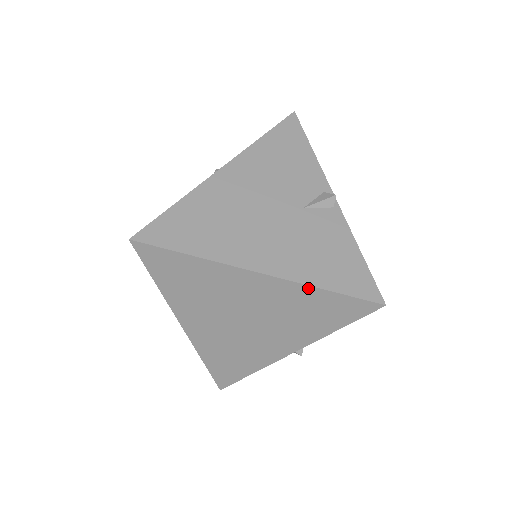
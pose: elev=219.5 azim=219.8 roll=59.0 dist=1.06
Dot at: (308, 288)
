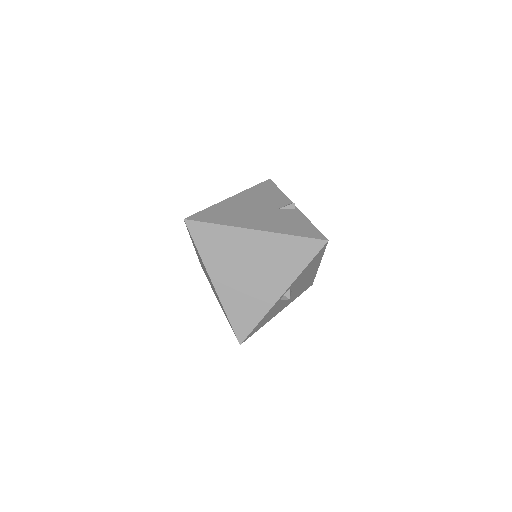
Dot at: (283, 236)
